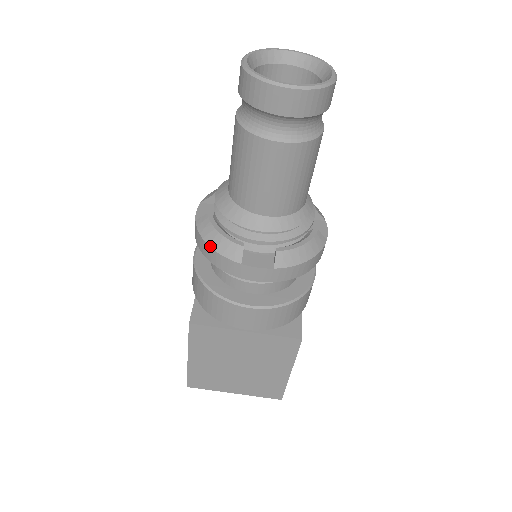
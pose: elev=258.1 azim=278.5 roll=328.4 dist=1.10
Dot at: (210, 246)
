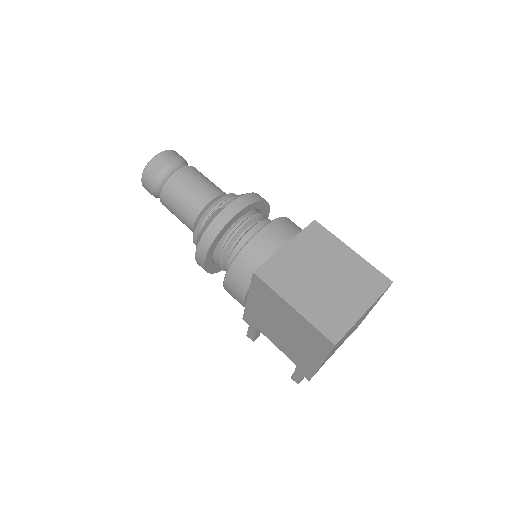
Dot at: (207, 227)
